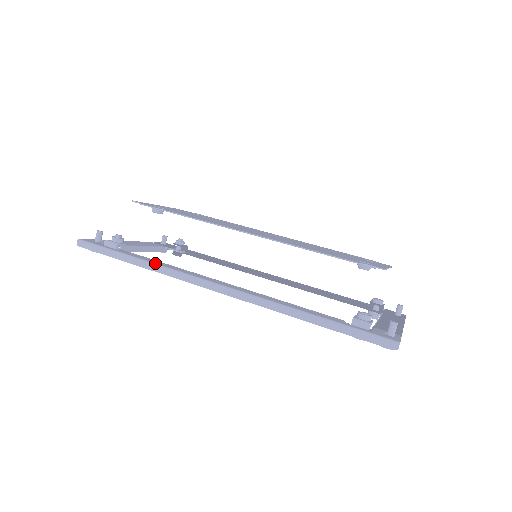
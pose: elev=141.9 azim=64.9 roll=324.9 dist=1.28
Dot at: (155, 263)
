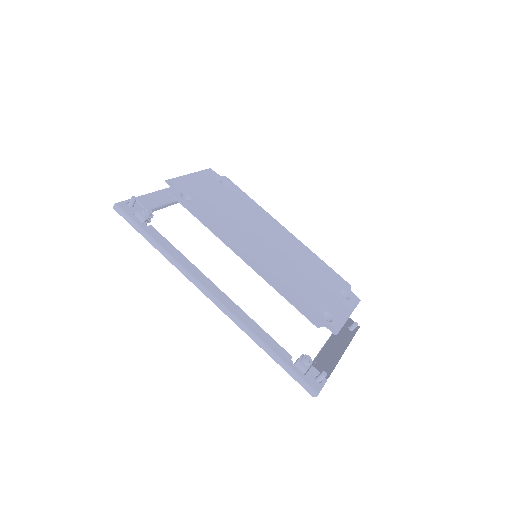
Dot at: (170, 254)
